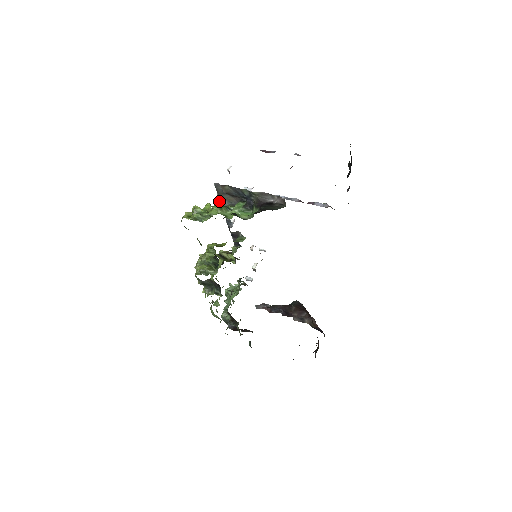
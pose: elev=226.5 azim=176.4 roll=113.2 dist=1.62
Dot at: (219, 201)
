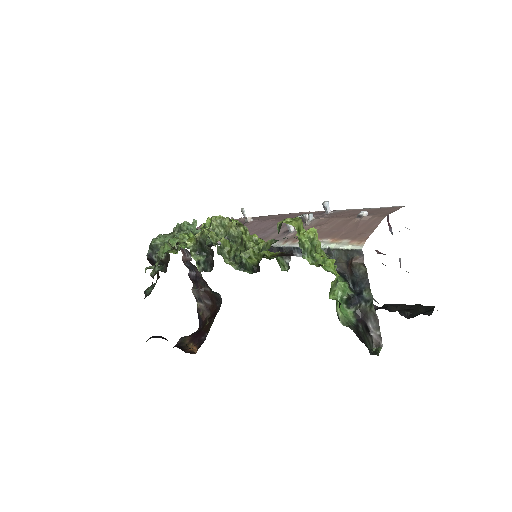
Dot at: (333, 250)
